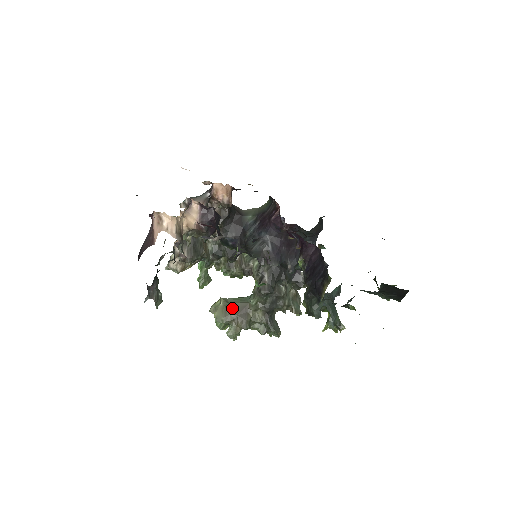
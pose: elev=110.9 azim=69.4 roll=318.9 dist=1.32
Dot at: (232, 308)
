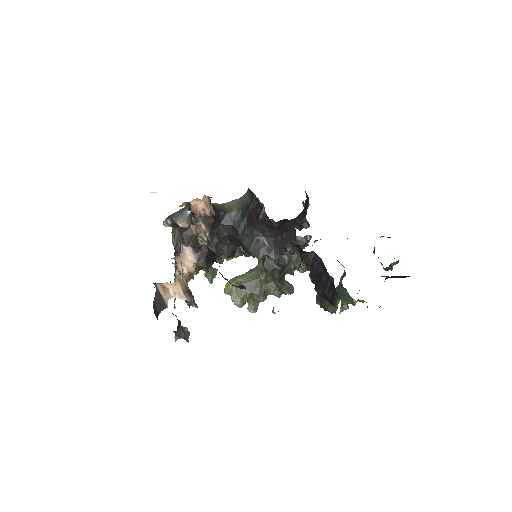
Dot at: occluded
